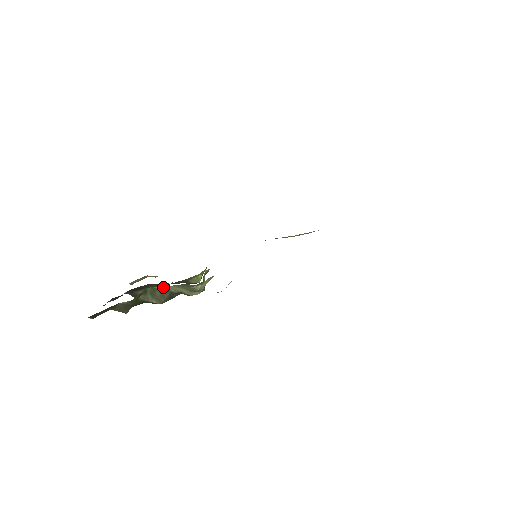
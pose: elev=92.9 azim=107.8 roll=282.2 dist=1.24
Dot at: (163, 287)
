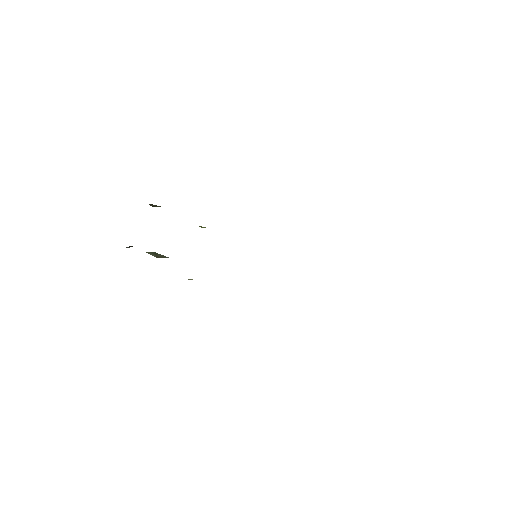
Dot at: occluded
